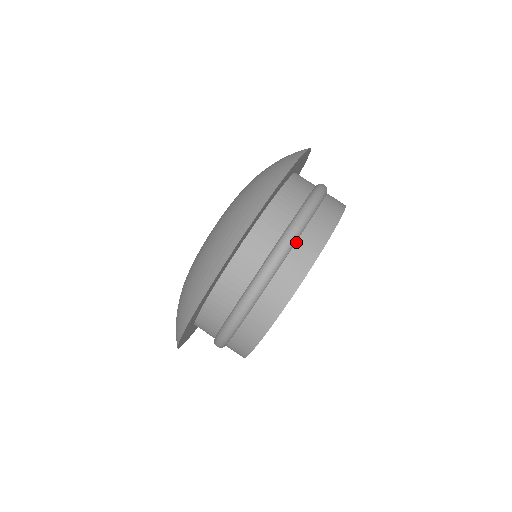
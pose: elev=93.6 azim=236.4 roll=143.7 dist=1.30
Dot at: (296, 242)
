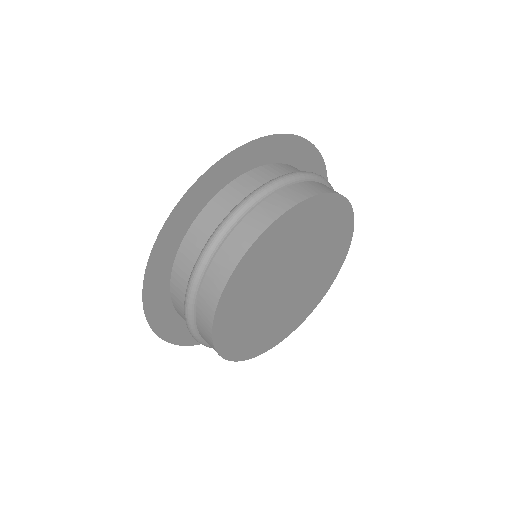
Dot at: (311, 181)
